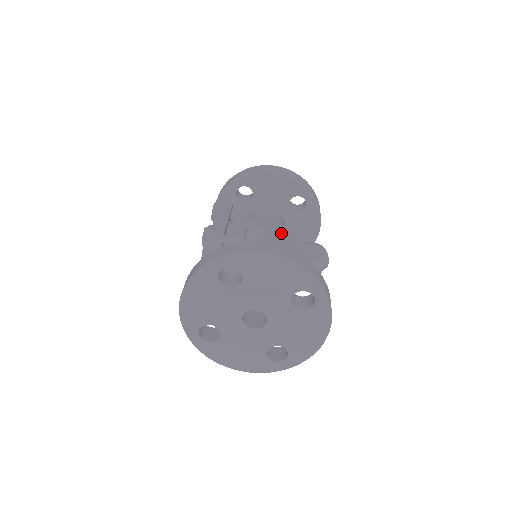
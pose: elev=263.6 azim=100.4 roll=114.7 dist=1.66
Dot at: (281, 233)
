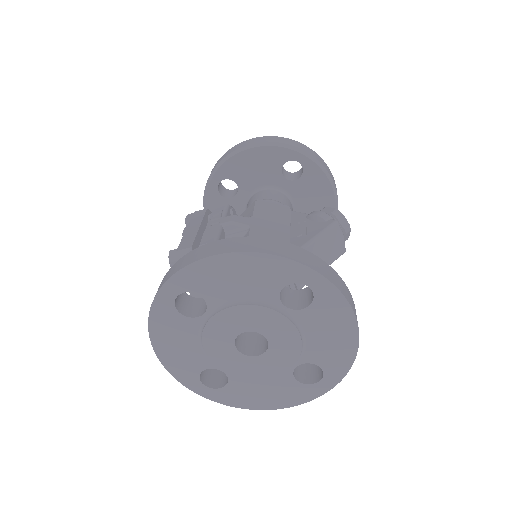
Dot at: (275, 215)
